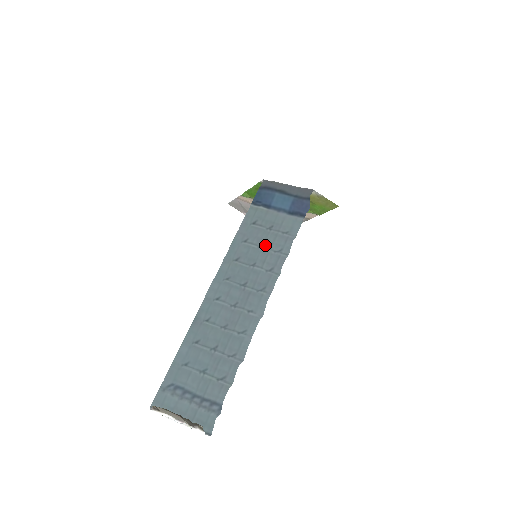
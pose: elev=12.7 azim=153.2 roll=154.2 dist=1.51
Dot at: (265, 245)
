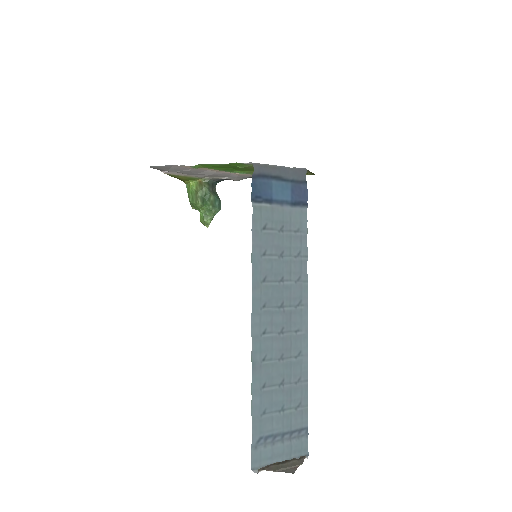
Dot at: (284, 252)
